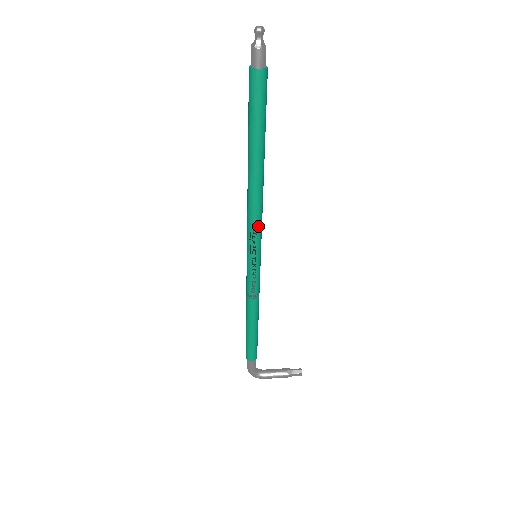
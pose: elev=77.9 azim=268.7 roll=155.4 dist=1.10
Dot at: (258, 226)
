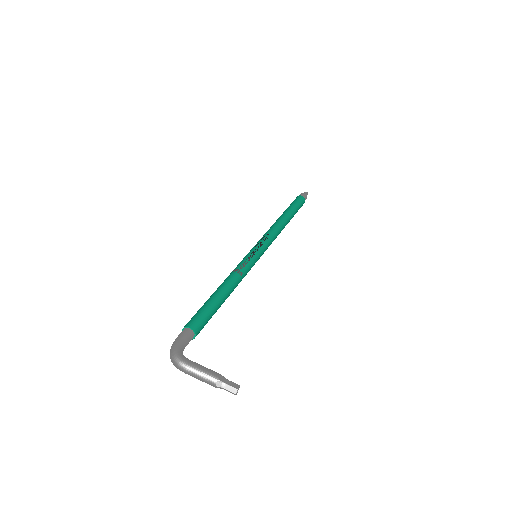
Dot at: (270, 238)
